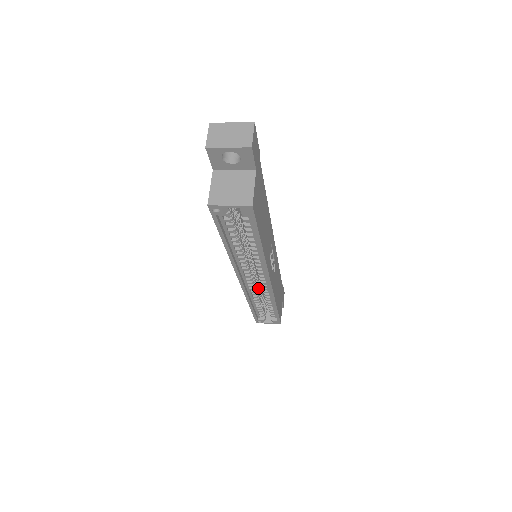
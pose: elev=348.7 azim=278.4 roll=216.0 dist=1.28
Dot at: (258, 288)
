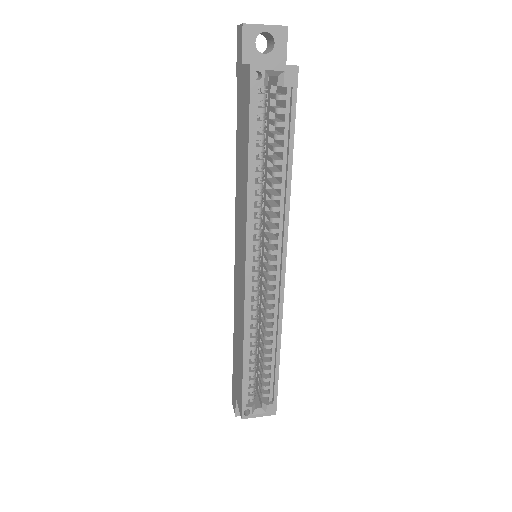
Dot at: (257, 313)
